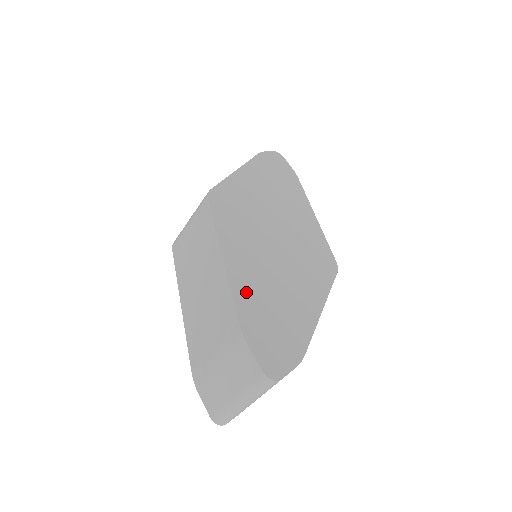
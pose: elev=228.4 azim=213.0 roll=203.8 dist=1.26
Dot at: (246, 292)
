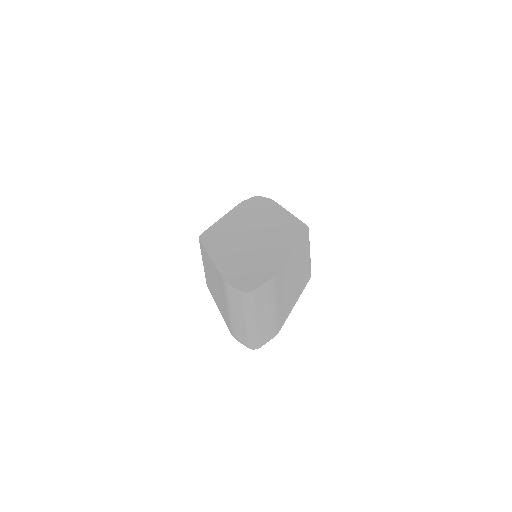
Dot at: (228, 265)
